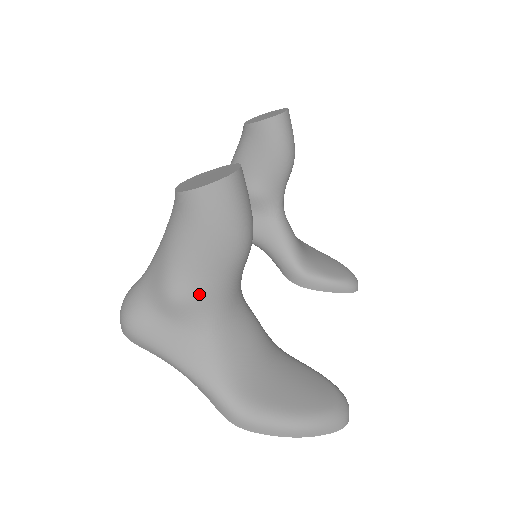
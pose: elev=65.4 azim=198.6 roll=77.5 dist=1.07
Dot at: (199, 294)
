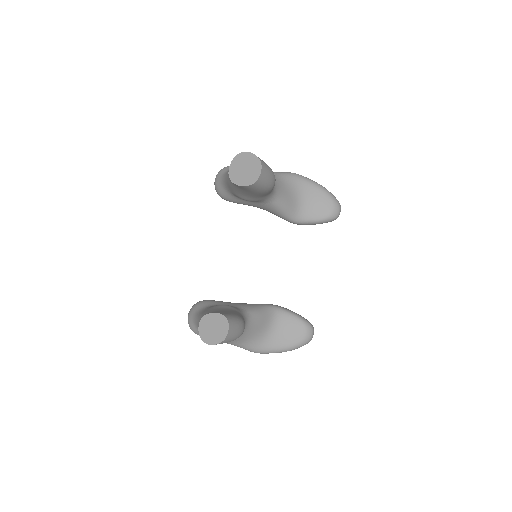
Dot at: occluded
